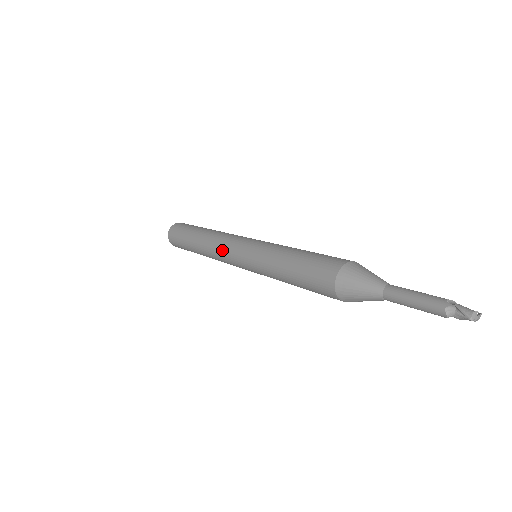
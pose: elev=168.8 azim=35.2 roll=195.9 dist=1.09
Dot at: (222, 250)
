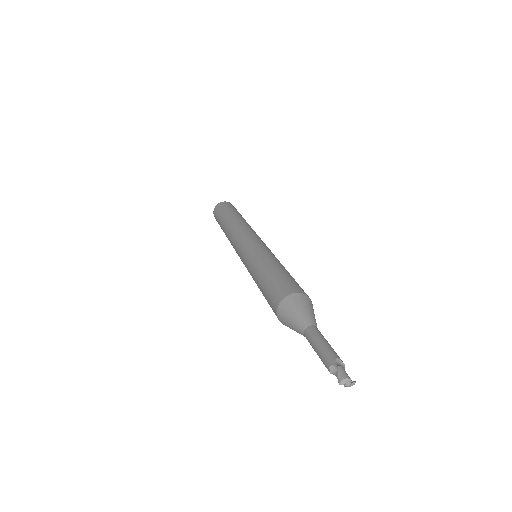
Dot at: (234, 241)
